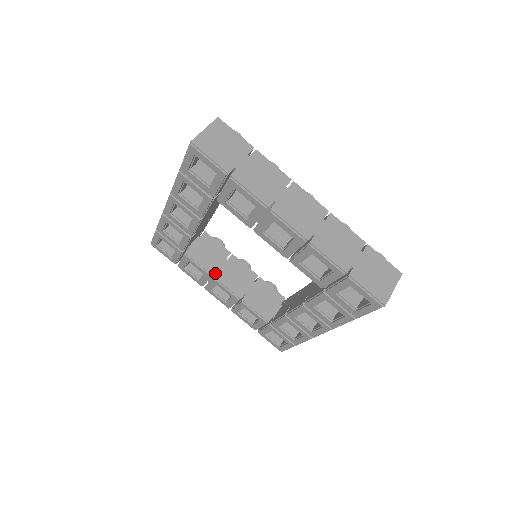
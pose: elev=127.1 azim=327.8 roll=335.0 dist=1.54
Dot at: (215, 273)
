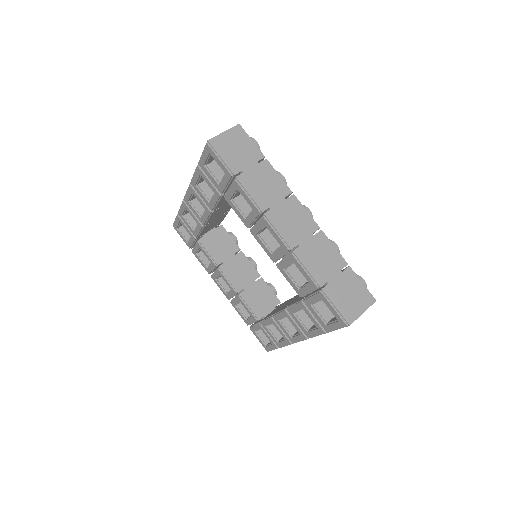
Dot at: occluded
